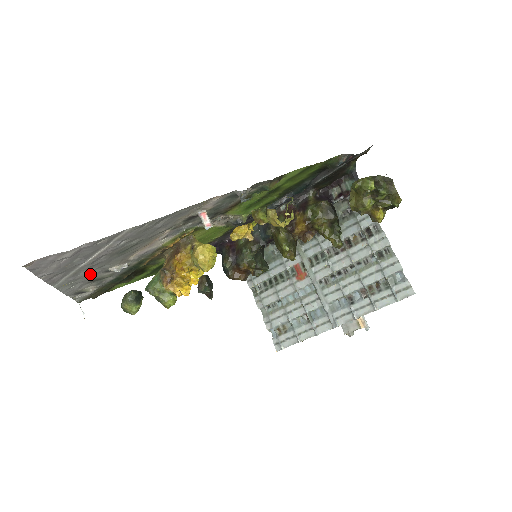
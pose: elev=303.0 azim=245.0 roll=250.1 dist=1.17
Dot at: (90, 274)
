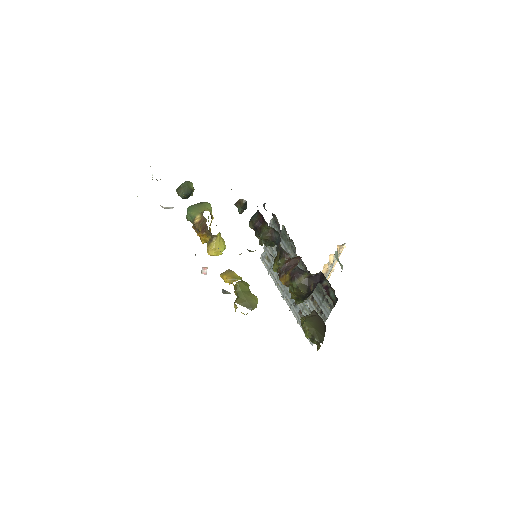
Dot at: occluded
